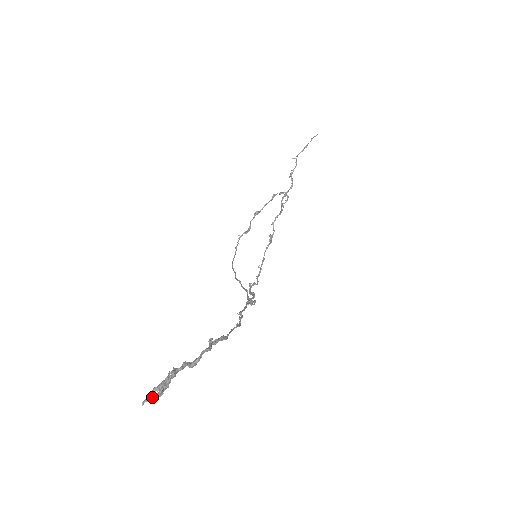
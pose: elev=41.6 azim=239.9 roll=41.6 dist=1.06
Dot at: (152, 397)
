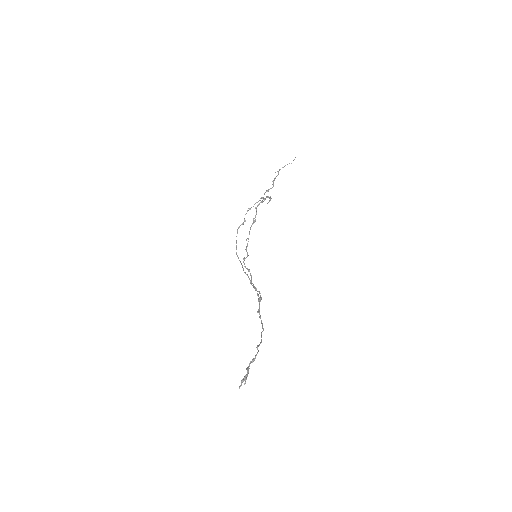
Dot at: occluded
